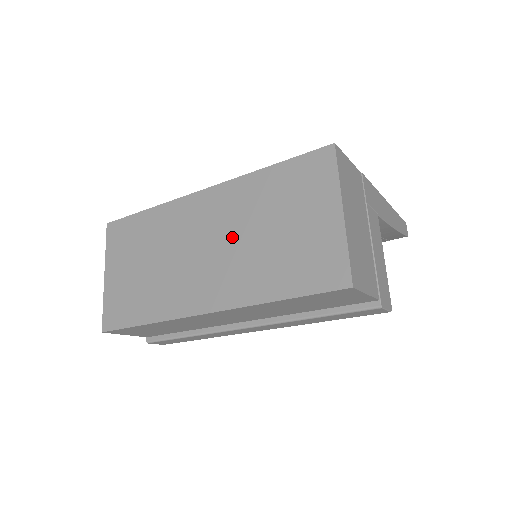
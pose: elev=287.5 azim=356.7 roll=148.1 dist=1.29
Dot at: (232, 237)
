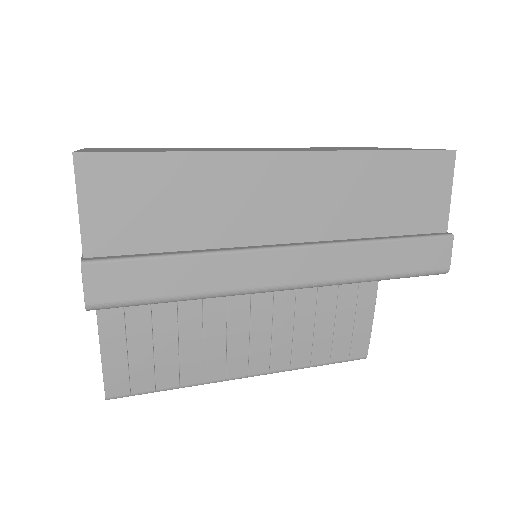
Dot at: occluded
